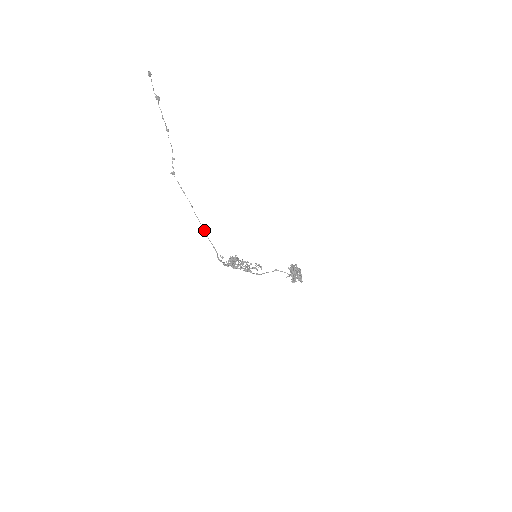
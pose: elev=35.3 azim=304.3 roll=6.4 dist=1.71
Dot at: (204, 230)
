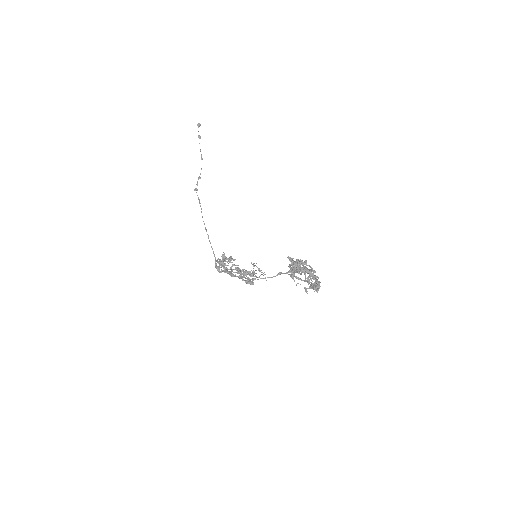
Dot at: (208, 235)
